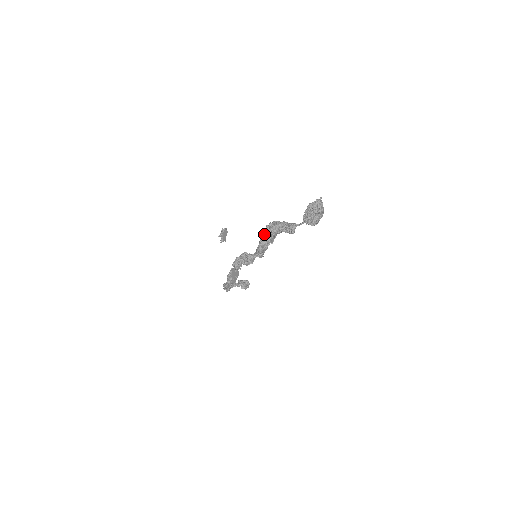
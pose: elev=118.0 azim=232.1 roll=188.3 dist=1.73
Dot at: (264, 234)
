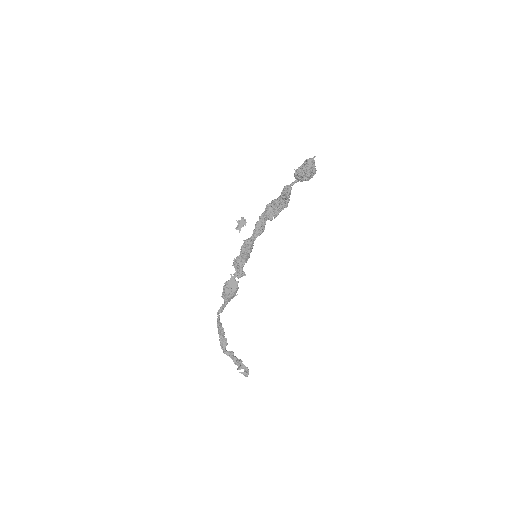
Dot at: (266, 207)
